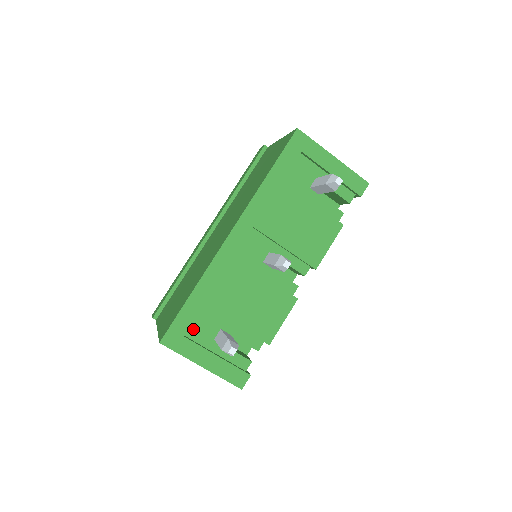
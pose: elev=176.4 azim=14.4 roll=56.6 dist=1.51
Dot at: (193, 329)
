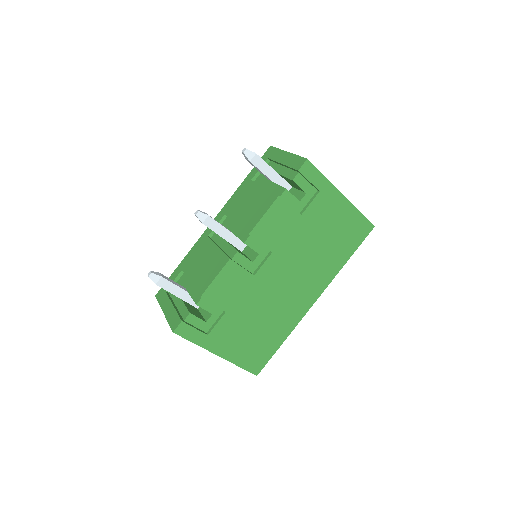
Dot at: occluded
